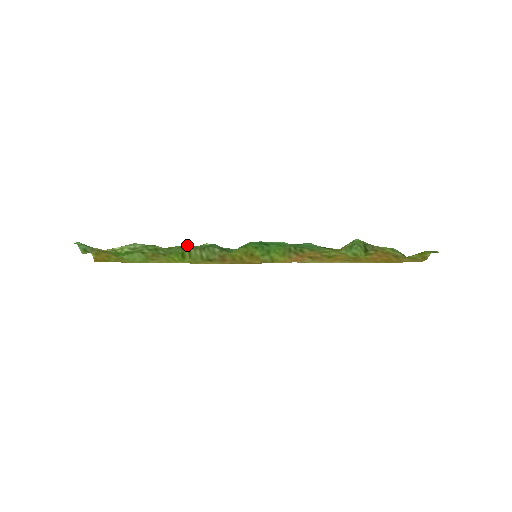
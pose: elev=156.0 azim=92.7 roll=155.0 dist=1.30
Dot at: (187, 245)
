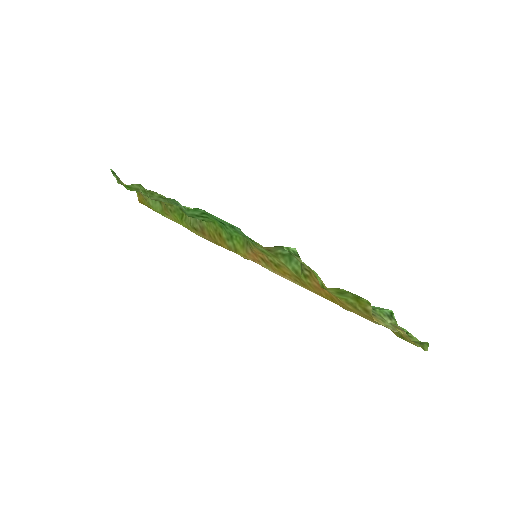
Dot at: (162, 195)
